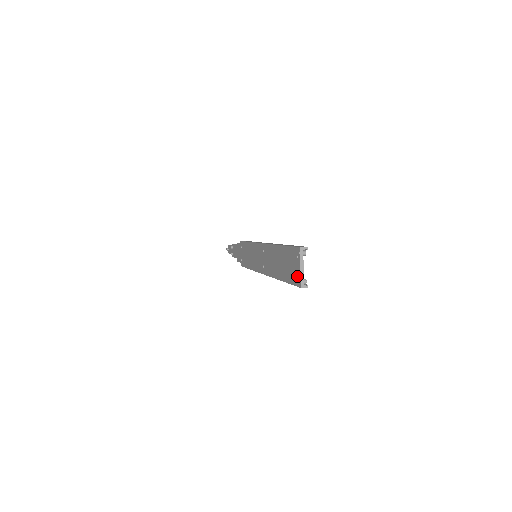
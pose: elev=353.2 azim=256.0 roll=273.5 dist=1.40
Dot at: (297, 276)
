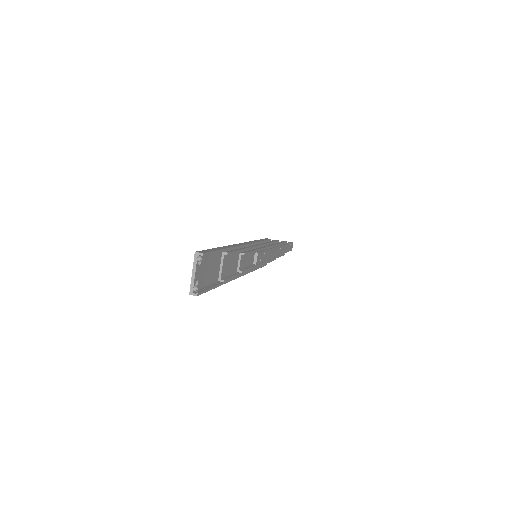
Dot at: (194, 282)
